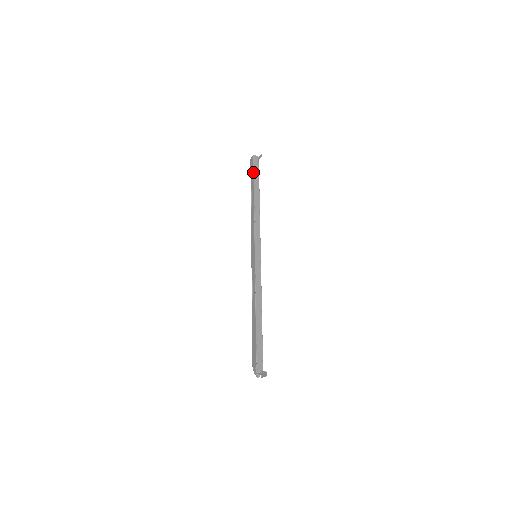
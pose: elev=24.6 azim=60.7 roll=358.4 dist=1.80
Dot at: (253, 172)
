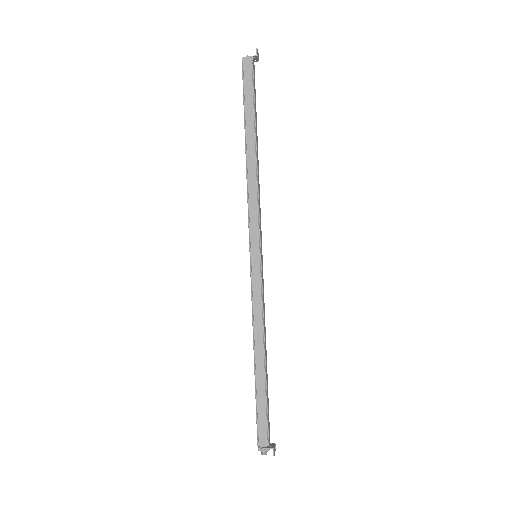
Dot at: occluded
